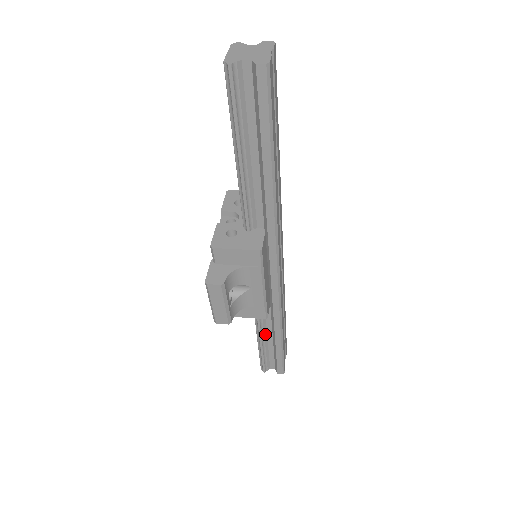
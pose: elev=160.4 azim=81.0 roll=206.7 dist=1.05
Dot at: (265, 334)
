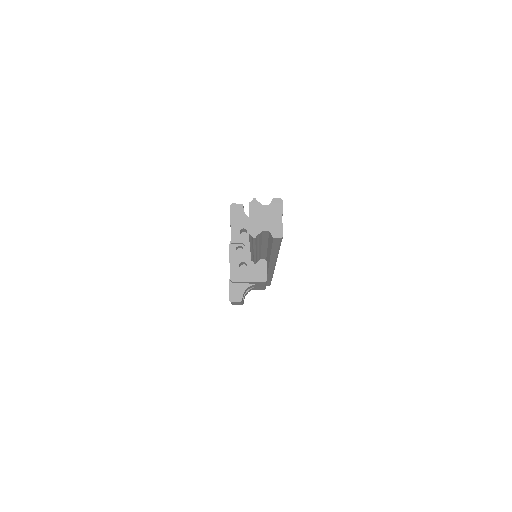
Dot at: occluded
